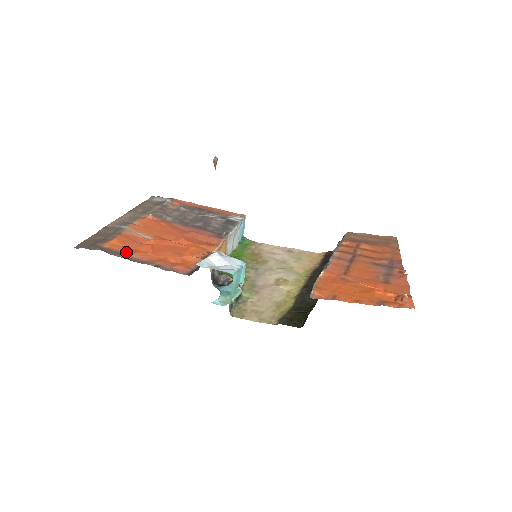
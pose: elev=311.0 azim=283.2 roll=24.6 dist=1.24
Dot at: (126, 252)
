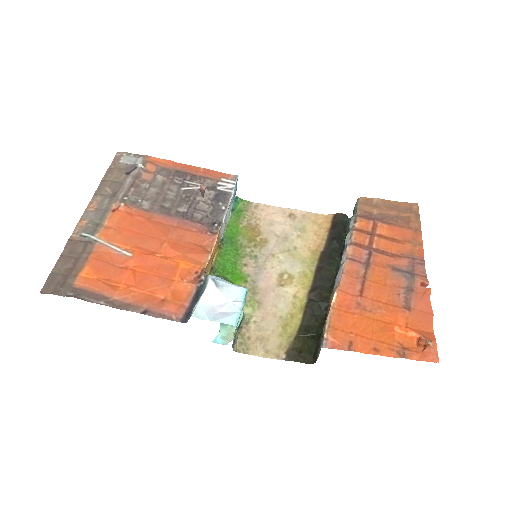
Dot at: (104, 292)
